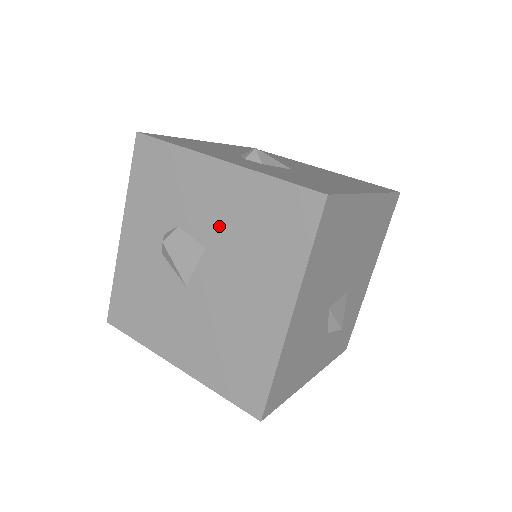
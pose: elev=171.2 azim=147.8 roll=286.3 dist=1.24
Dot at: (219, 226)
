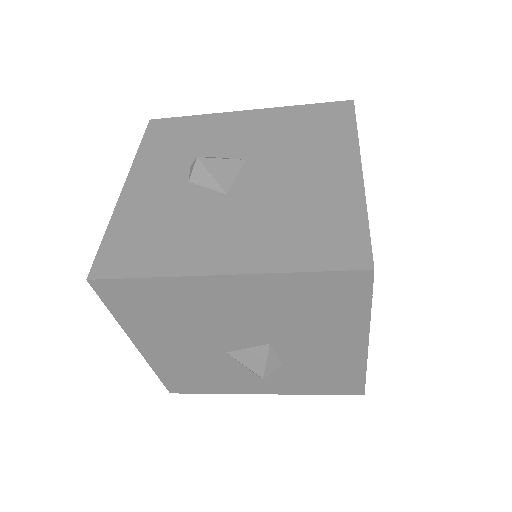
Dot at: (258, 142)
